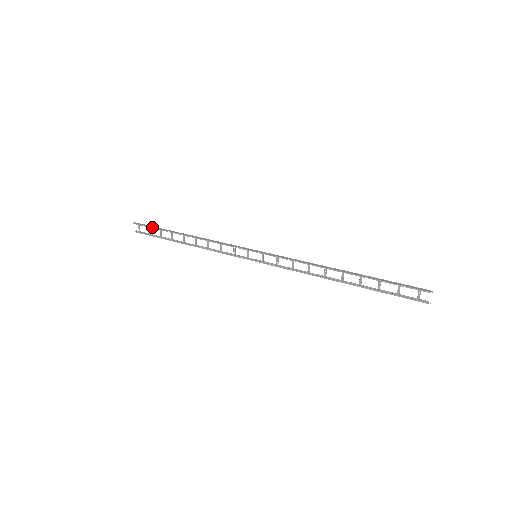
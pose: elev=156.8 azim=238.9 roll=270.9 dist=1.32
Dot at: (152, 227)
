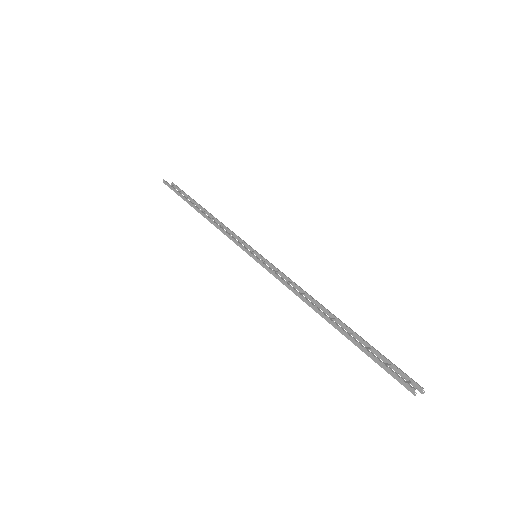
Dot at: occluded
